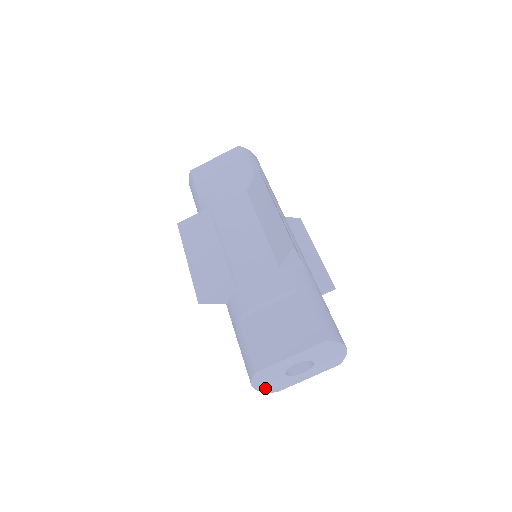
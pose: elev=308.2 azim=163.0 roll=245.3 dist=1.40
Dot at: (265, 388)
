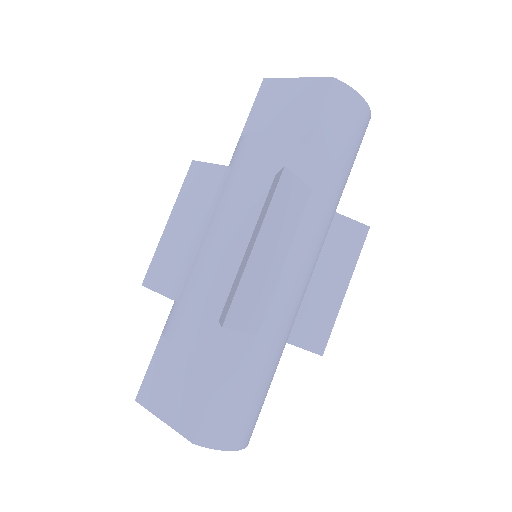
Dot at: occluded
